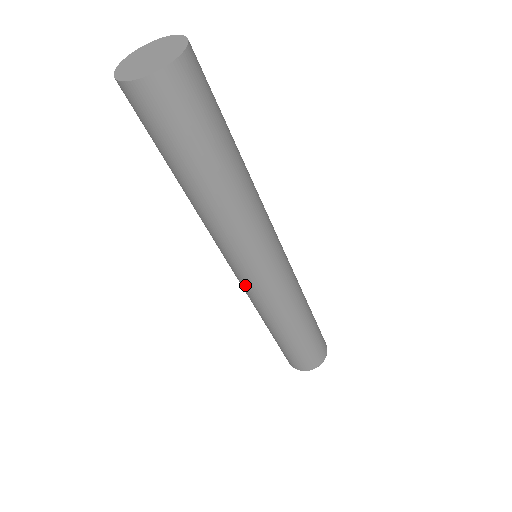
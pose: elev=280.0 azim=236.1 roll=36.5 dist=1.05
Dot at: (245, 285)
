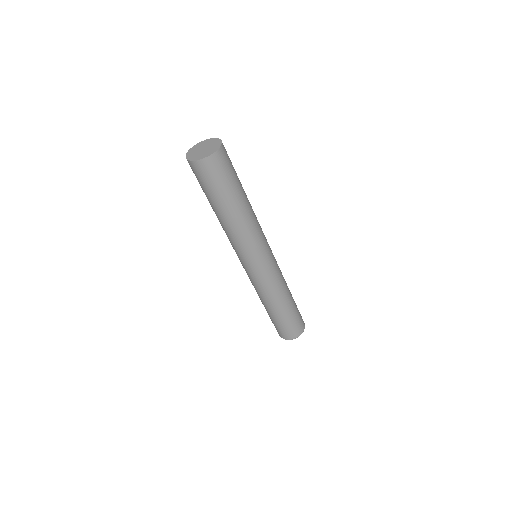
Dot at: (257, 273)
